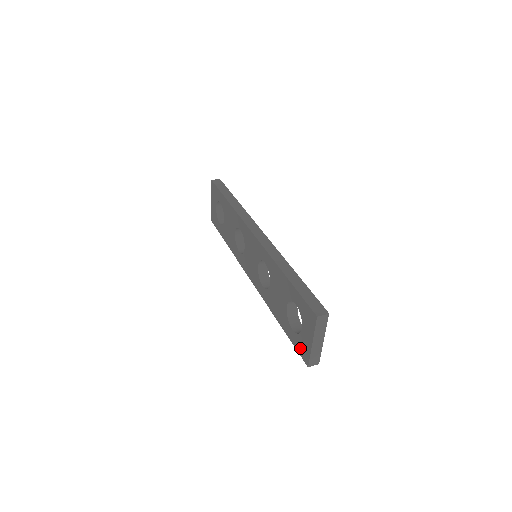
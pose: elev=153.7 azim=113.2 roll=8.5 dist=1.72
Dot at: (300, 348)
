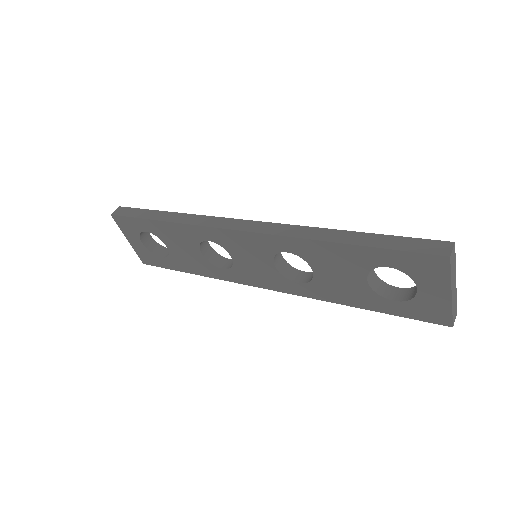
Dot at: (423, 314)
